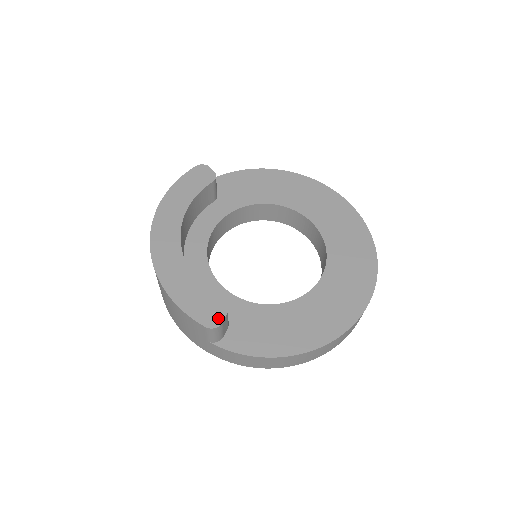
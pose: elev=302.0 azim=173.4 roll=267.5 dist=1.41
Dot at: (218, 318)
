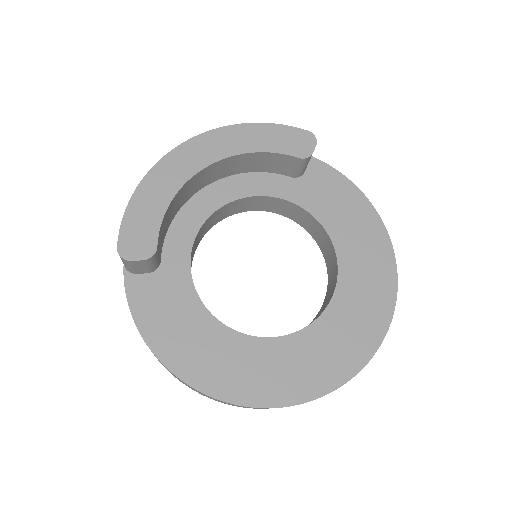
Dot at: (134, 254)
